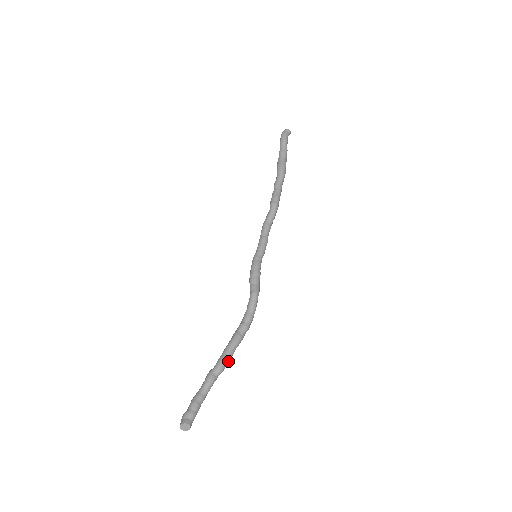
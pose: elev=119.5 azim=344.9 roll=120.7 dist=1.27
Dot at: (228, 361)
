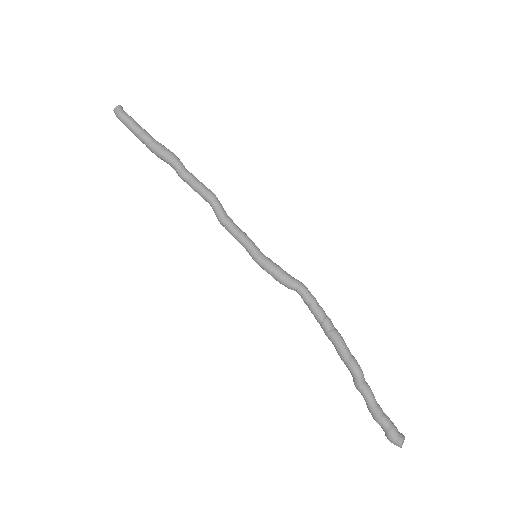
Dot at: (355, 360)
